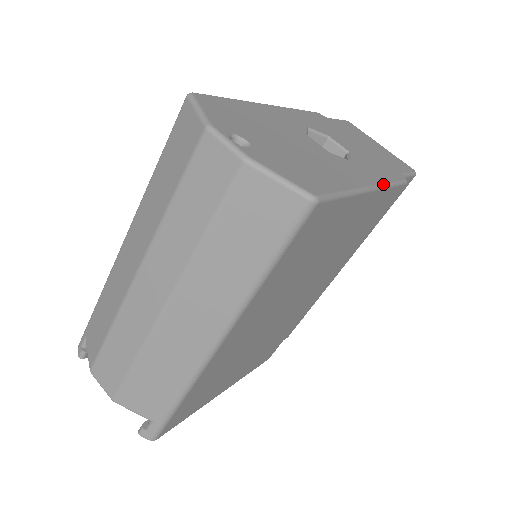
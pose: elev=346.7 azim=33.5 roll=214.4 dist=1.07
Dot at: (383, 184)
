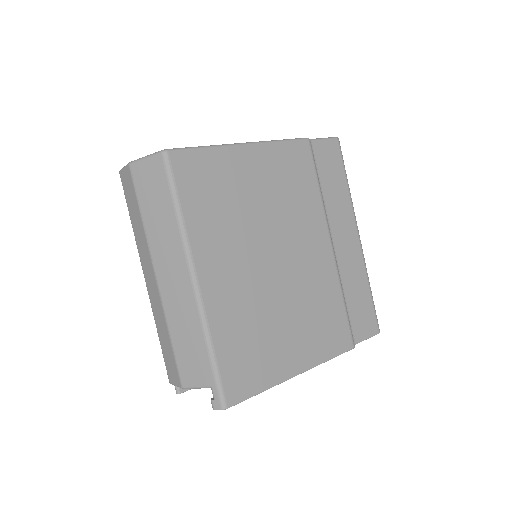
Dot at: (263, 141)
